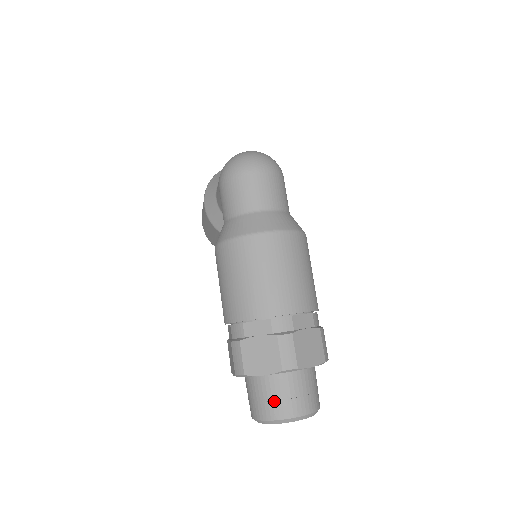
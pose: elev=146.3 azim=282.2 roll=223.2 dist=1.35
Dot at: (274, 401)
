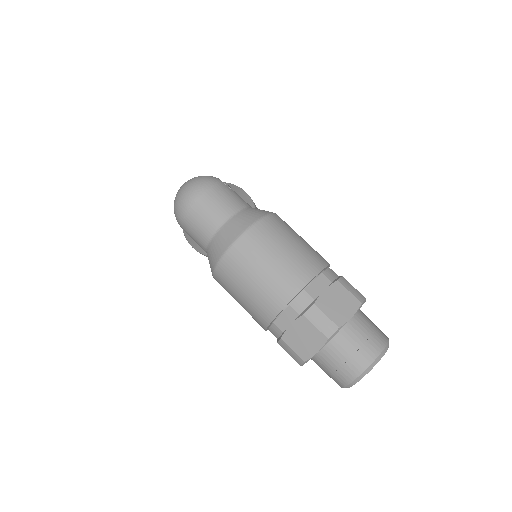
Dot at: (343, 365)
